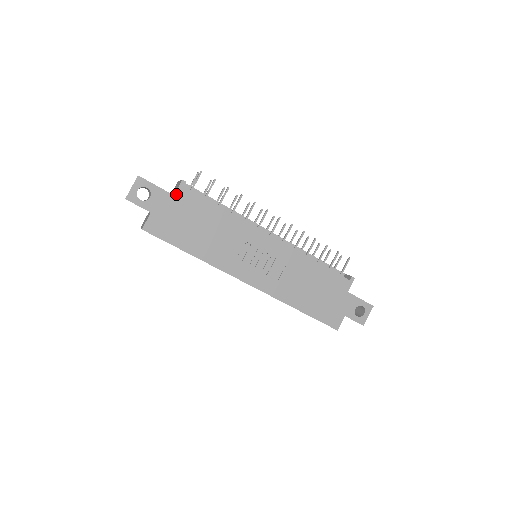
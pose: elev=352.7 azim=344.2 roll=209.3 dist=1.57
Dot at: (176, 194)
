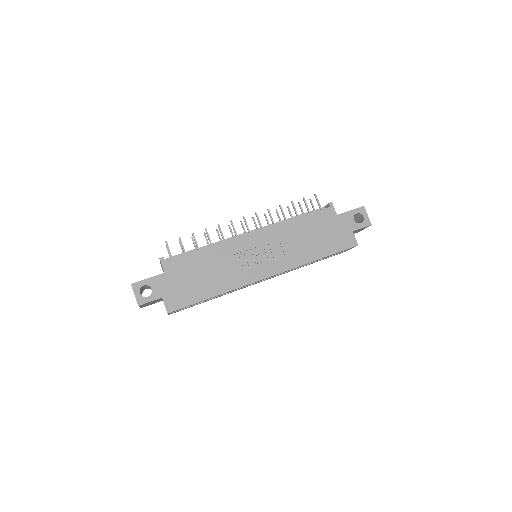
Dot at: (165, 271)
